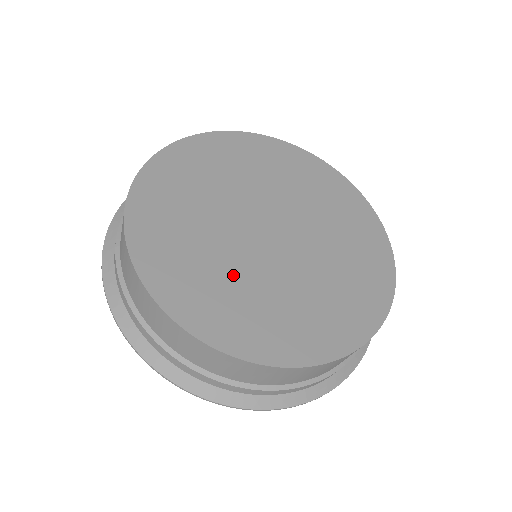
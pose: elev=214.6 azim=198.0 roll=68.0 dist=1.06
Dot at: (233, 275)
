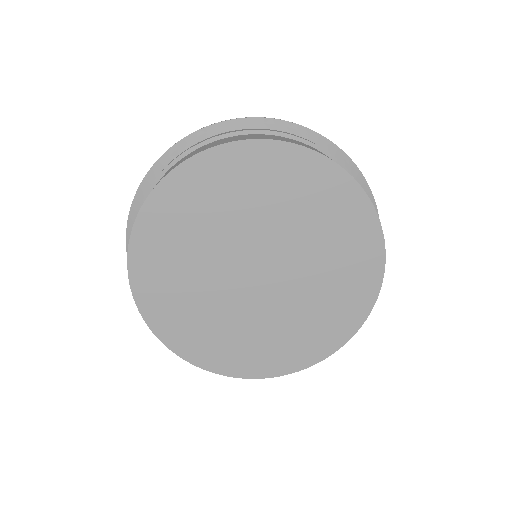
Dot at: (274, 325)
